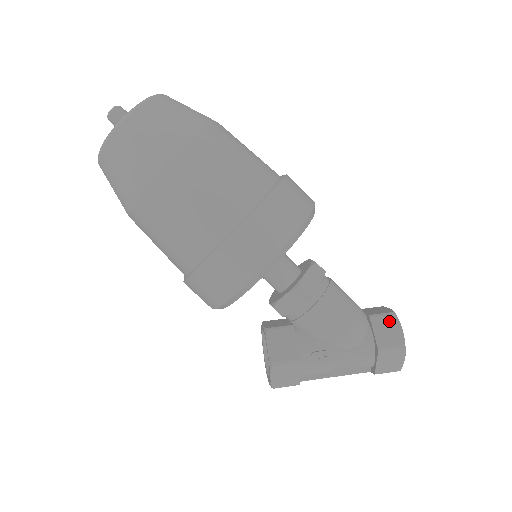
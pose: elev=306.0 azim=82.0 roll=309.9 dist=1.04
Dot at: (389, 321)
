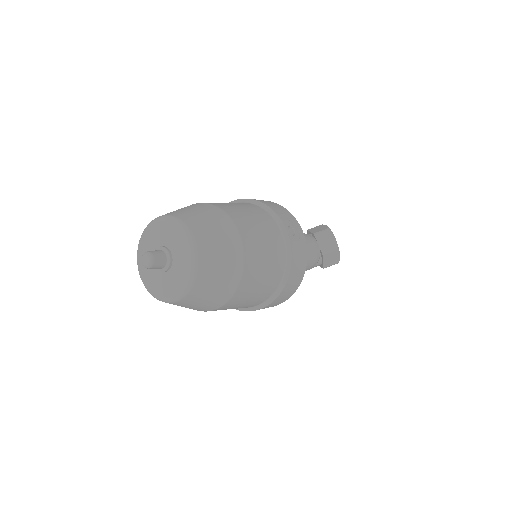
Dot at: (333, 254)
